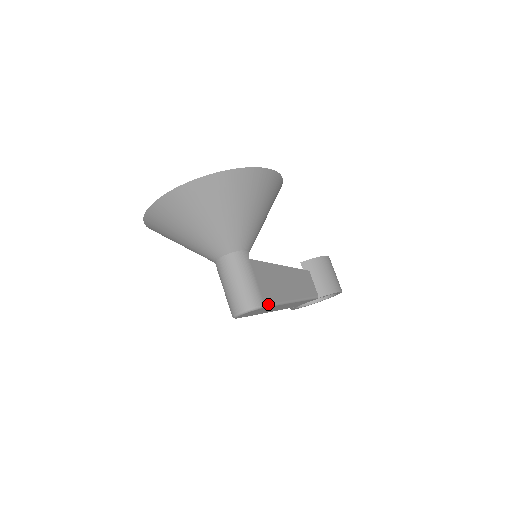
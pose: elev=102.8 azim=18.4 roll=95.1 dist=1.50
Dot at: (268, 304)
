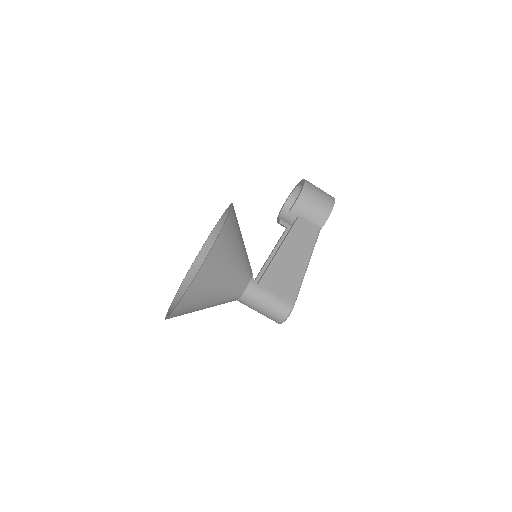
Dot at: (295, 300)
